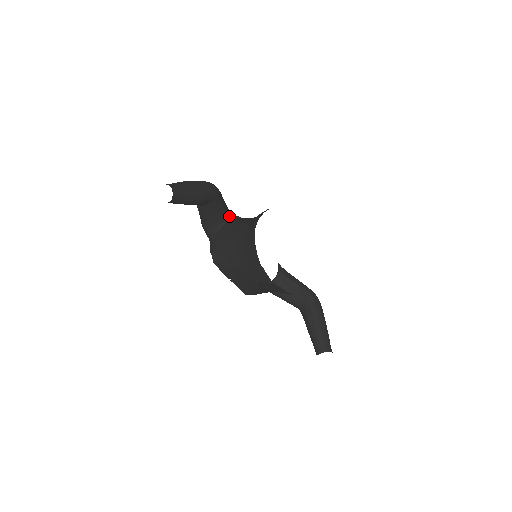
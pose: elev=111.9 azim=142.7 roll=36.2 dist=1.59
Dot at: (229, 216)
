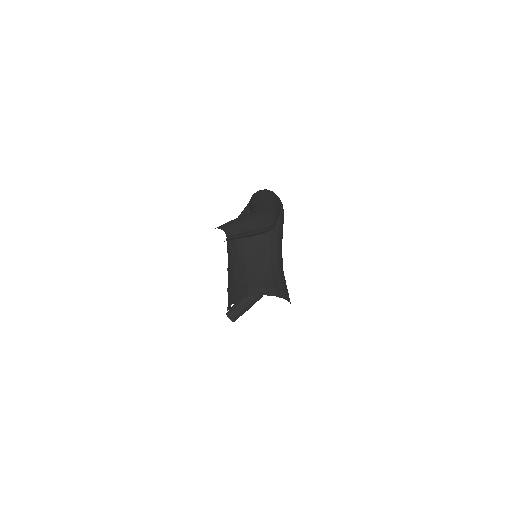
Dot at: occluded
